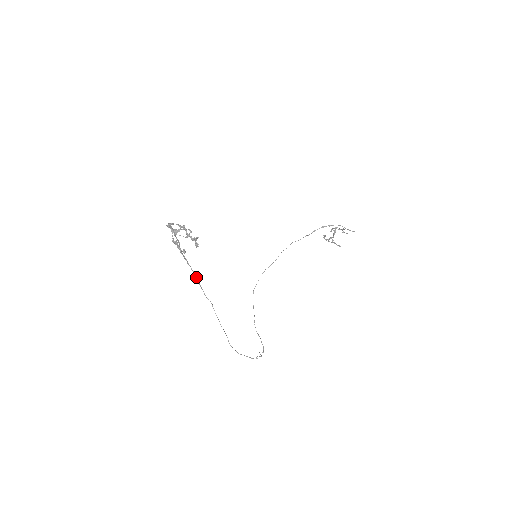
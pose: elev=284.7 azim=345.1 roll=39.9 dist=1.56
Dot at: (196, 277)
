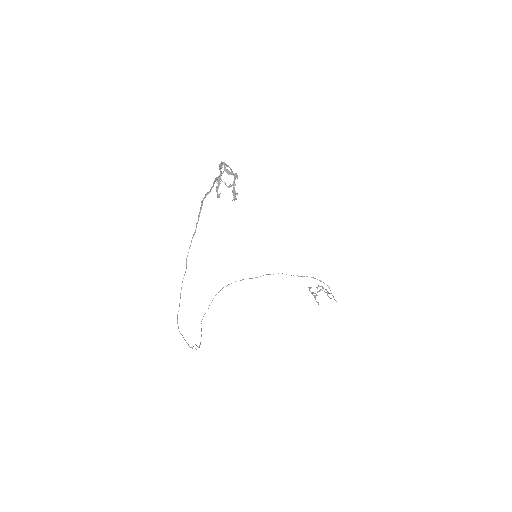
Dot at: (194, 234)
